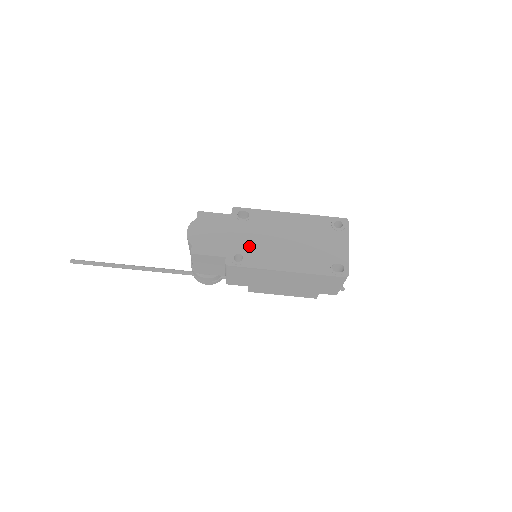
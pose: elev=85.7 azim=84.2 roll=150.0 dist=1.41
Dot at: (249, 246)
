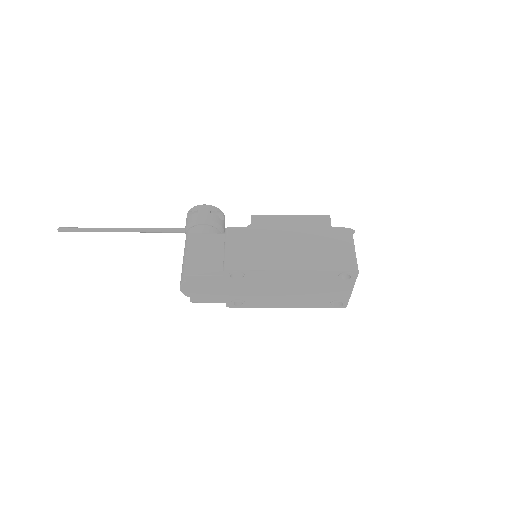
Dot at: (247, 296)
